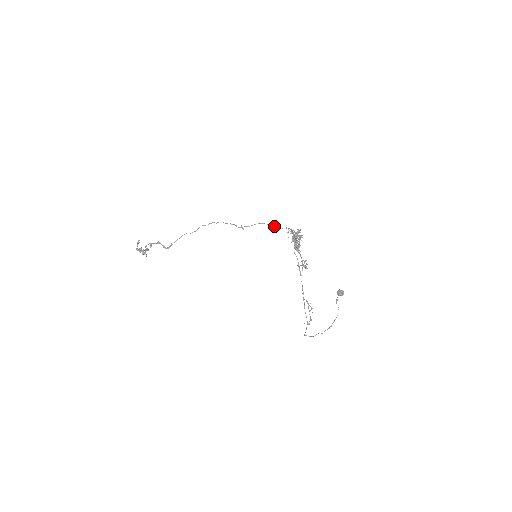
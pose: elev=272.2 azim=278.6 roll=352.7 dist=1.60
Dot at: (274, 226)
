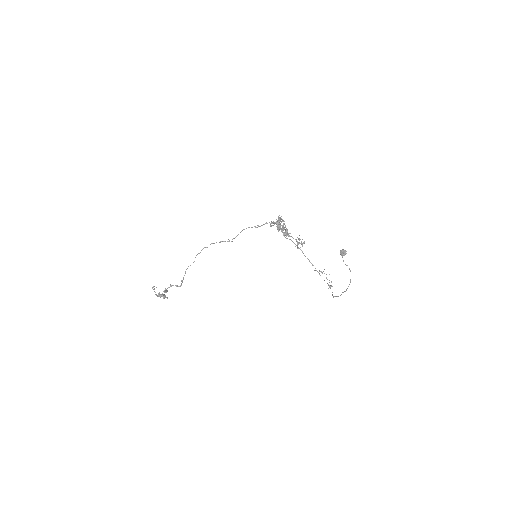
Dot at: (256, 227)
